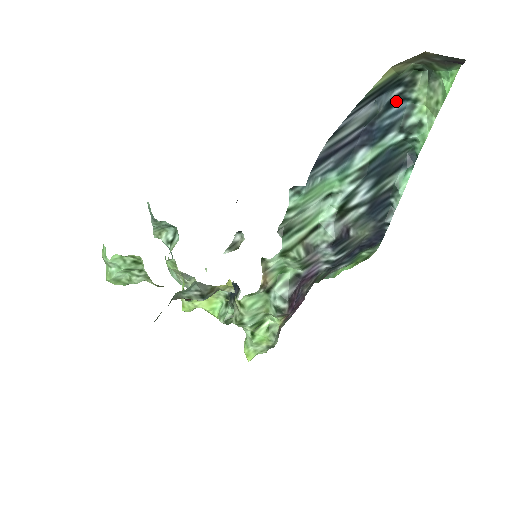
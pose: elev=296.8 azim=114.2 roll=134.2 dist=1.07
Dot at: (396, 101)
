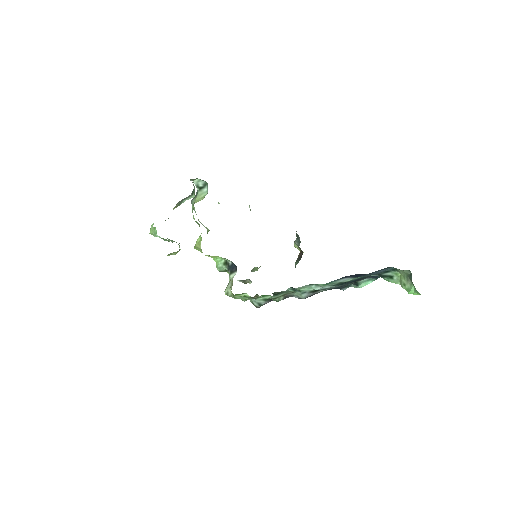
Dot at: (385, 269)
